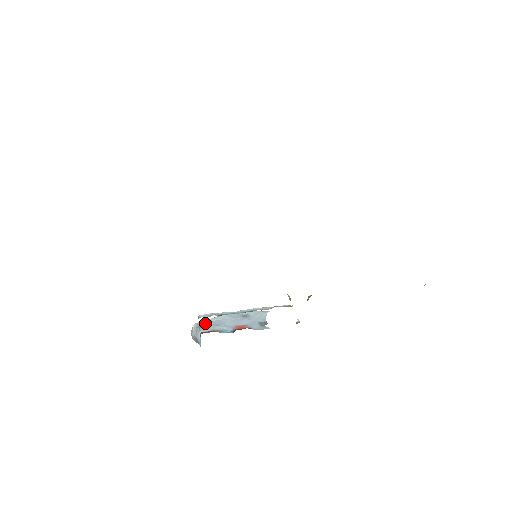
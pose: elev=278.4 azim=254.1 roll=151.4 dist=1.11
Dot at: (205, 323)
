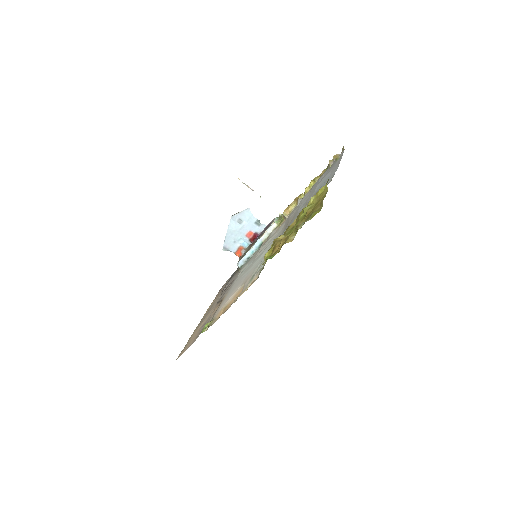
Dot at: (227, 244)
